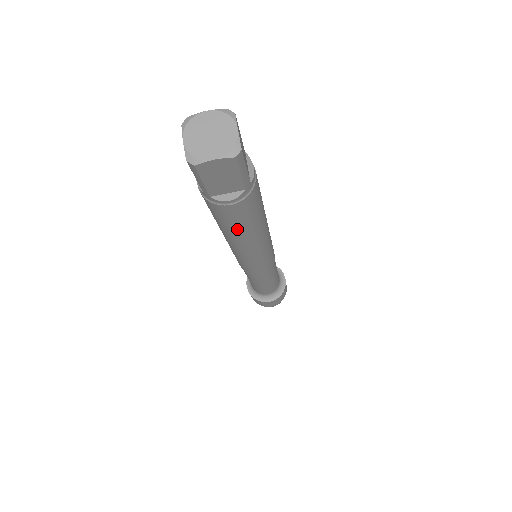
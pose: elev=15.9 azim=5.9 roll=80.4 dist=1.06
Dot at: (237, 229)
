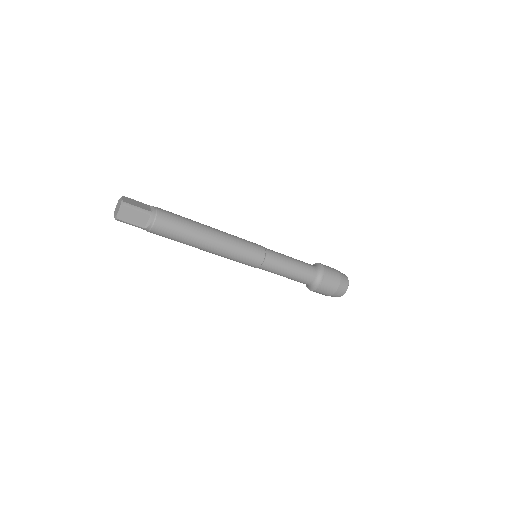
Dot at: (181, 236)
